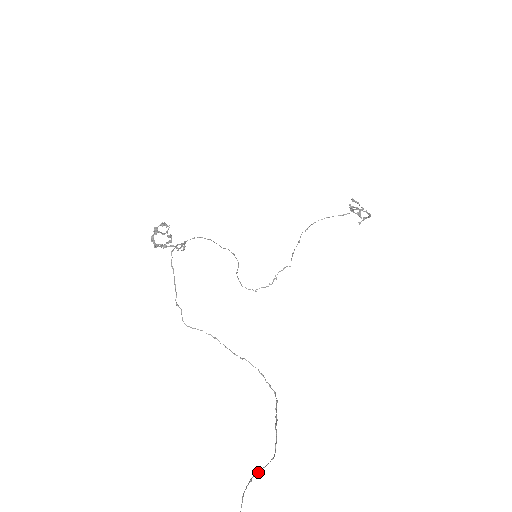
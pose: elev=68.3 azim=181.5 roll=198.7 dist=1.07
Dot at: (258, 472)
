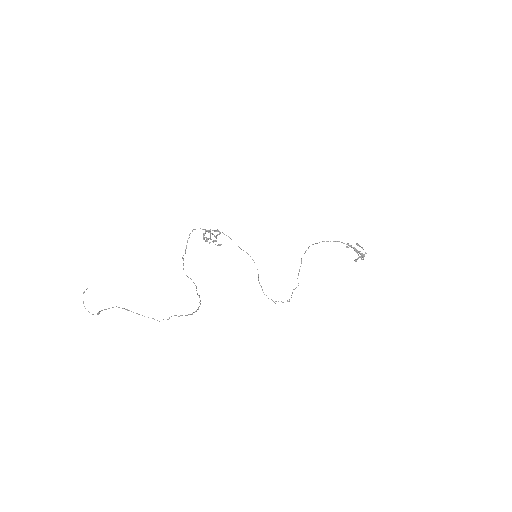
Dot at: occluded
